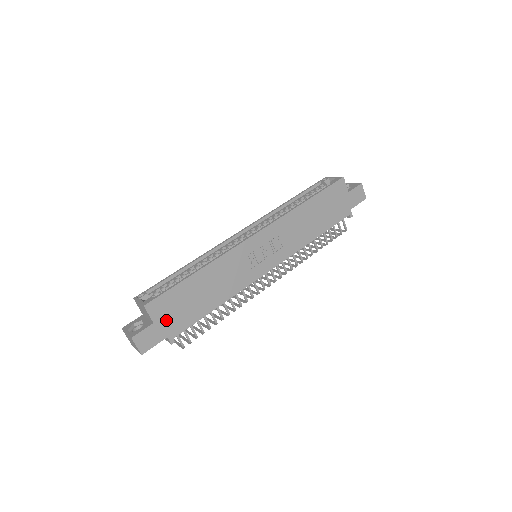
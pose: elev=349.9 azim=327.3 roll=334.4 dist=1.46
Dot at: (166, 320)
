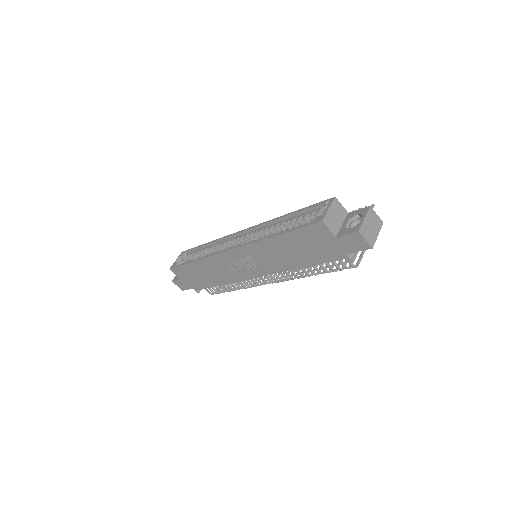
Dot at: (187, 280)
